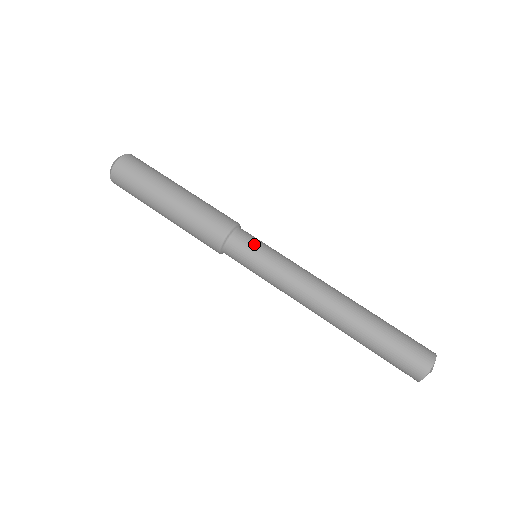
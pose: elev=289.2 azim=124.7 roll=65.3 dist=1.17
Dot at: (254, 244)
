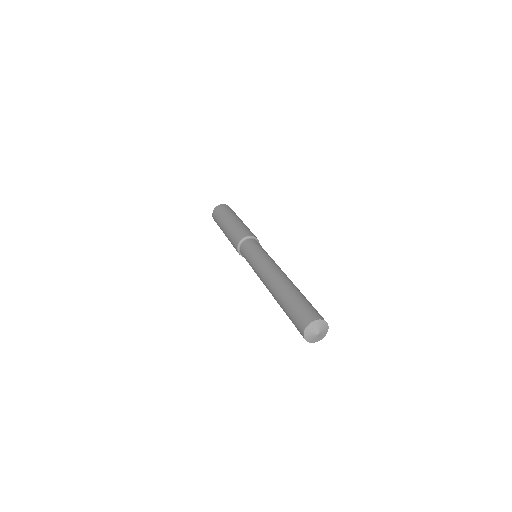
Dot at: (261, 246)
